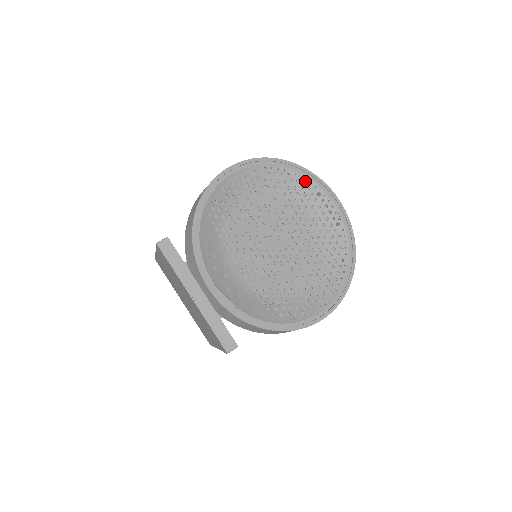
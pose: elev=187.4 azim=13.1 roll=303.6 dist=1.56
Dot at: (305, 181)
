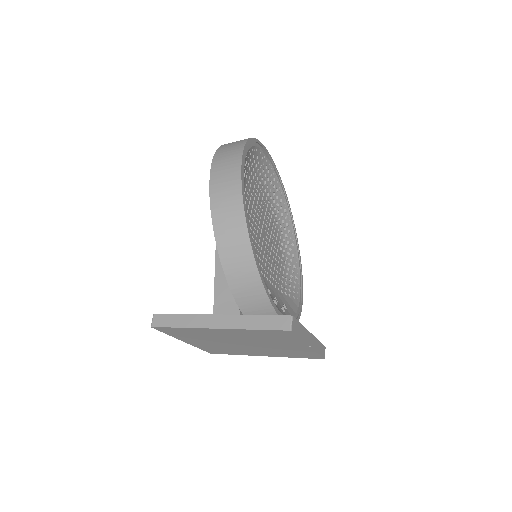
Dot at: (256, 152)
